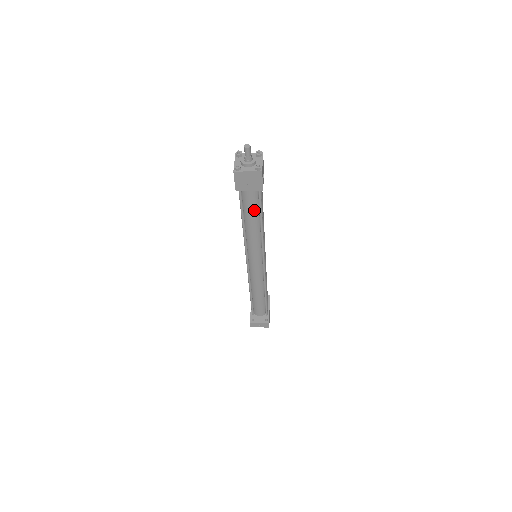
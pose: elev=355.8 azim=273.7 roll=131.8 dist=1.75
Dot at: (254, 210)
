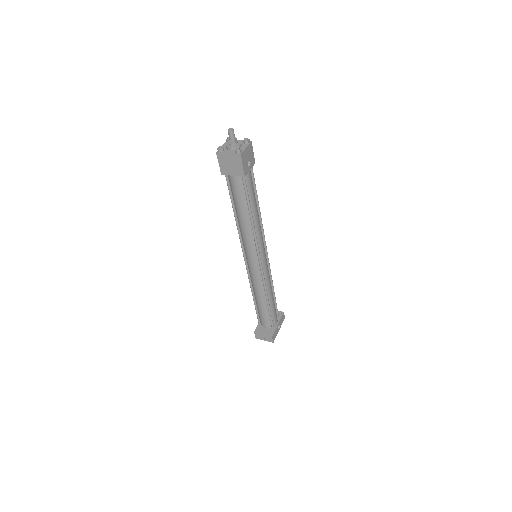
Dot at: (241, 199)
